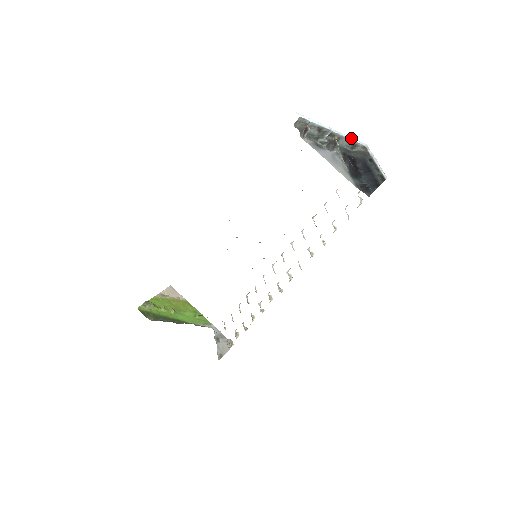
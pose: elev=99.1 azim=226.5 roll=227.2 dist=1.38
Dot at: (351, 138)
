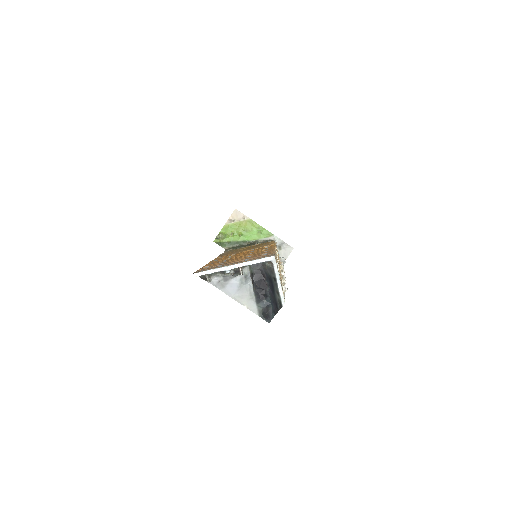
Dot at: (254, 262)
